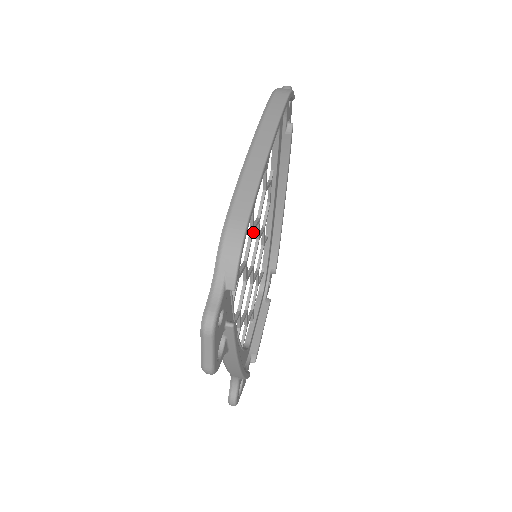
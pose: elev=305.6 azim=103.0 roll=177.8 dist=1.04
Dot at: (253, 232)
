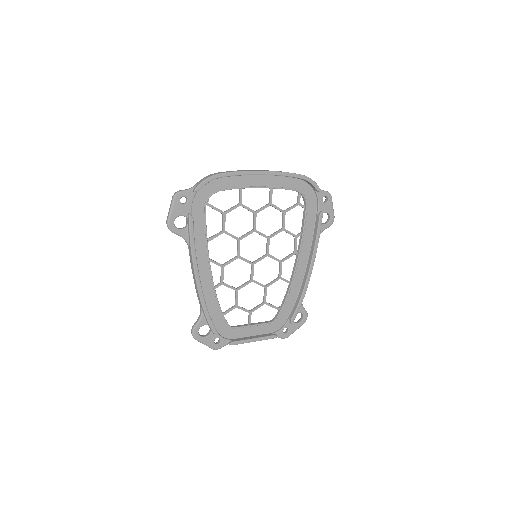
Dot at: (254, 231)
